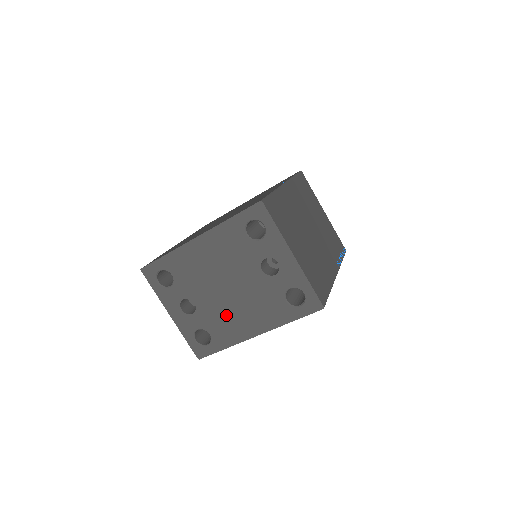
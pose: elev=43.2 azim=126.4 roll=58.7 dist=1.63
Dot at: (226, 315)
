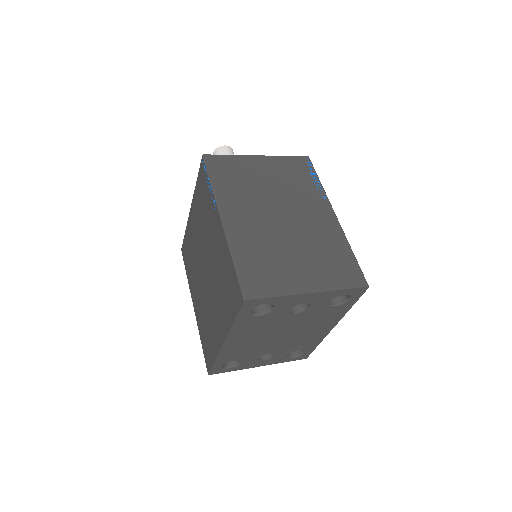
Dot at: (298, 340)
